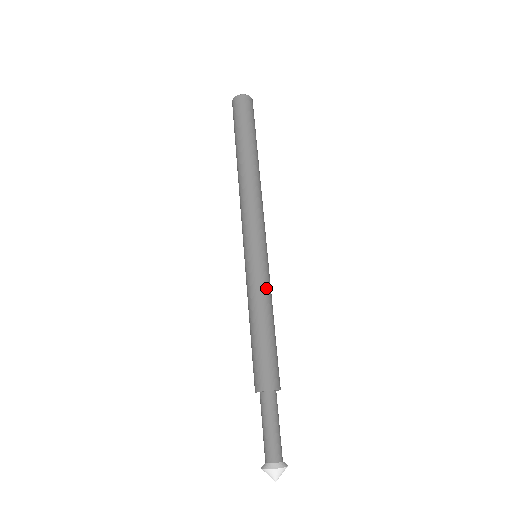
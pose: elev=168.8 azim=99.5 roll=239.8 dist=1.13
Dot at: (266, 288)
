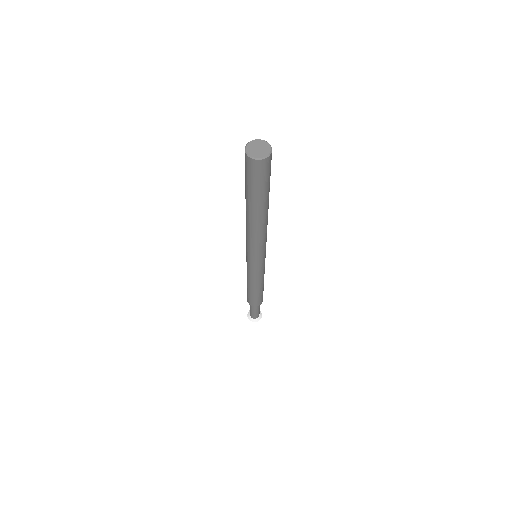
Dot at: (261, 276)
